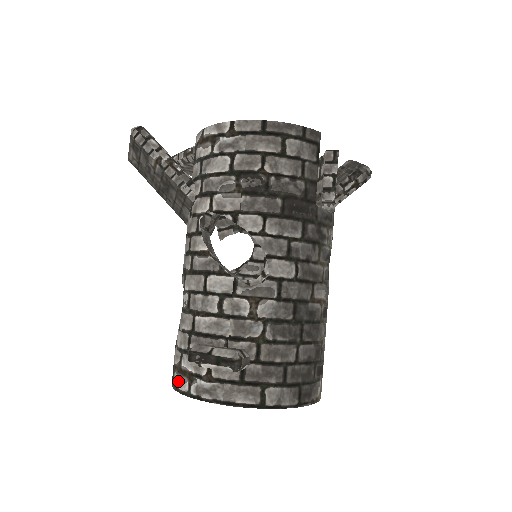
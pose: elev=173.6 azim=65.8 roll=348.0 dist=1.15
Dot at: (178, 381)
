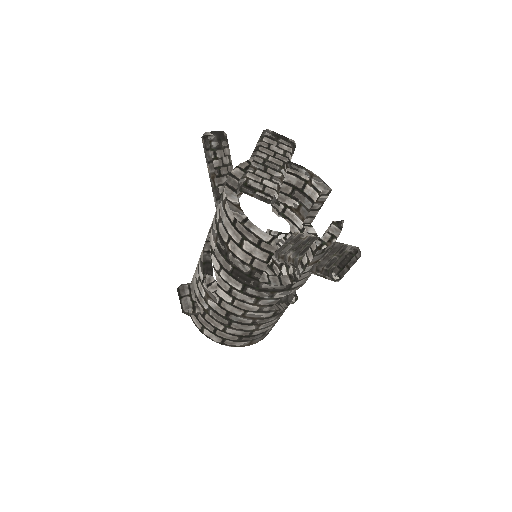
Dot at: occluded
